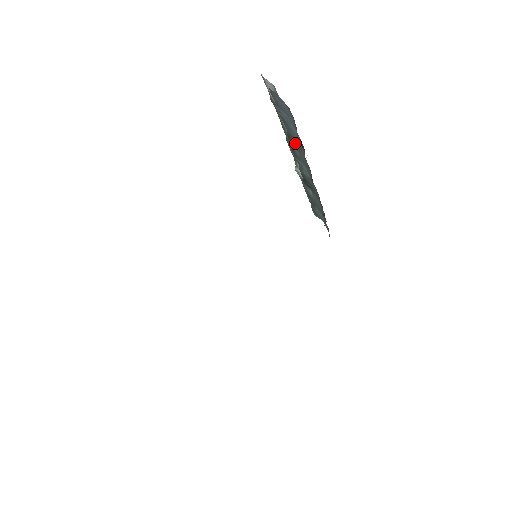
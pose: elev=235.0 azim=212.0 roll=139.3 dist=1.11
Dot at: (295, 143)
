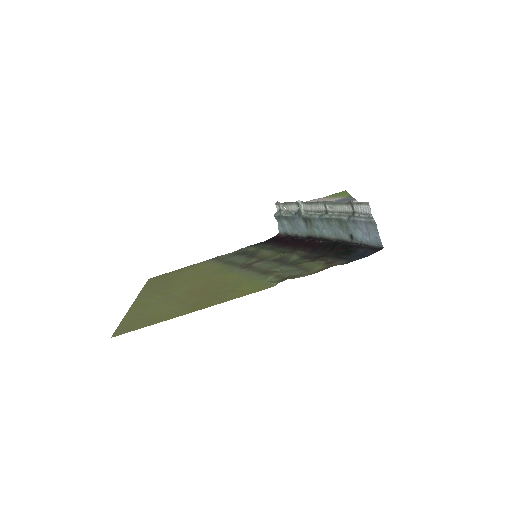
Dot at: (343, 227)
